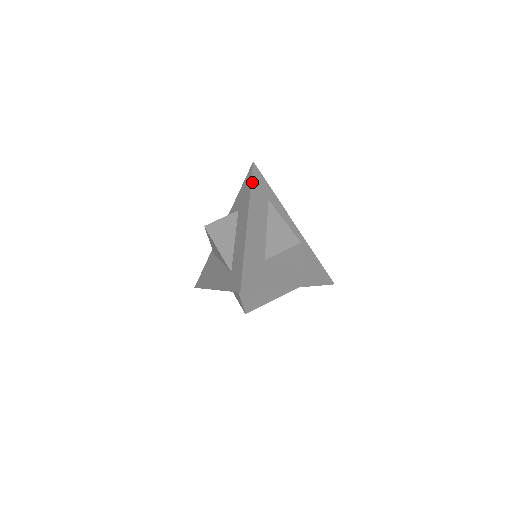
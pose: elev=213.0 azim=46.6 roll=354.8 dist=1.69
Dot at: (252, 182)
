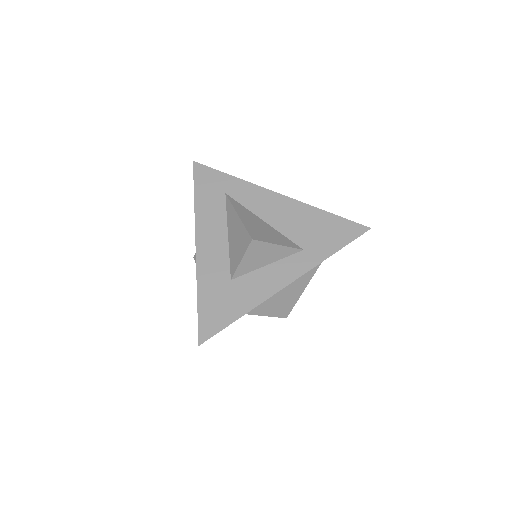
Dot at: (195, 190)
